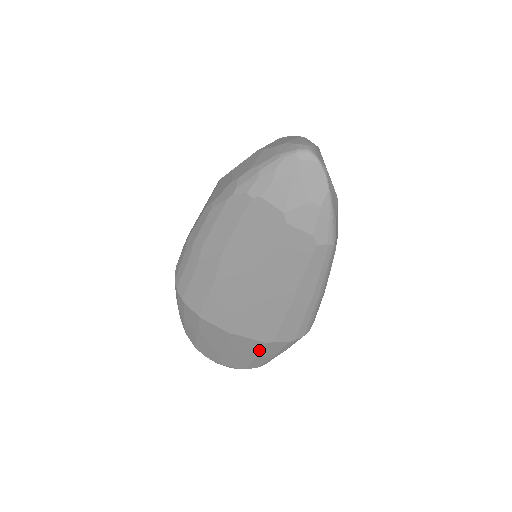
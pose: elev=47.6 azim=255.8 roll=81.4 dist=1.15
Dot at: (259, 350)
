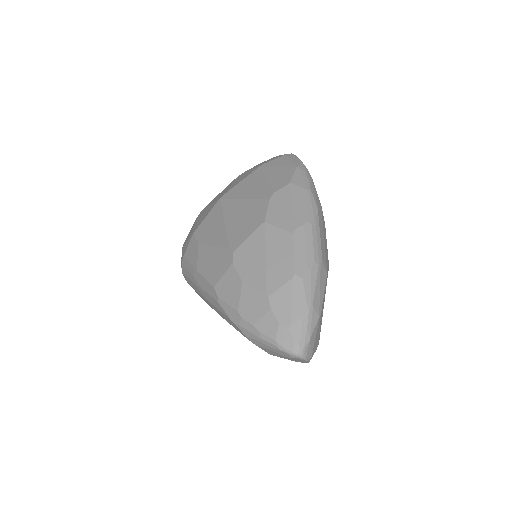
Dot at: occluded
